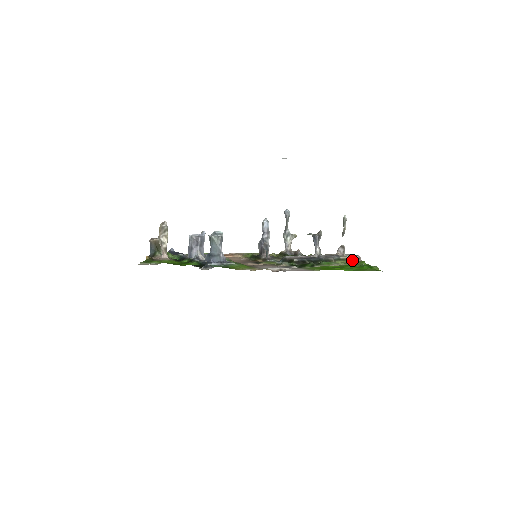
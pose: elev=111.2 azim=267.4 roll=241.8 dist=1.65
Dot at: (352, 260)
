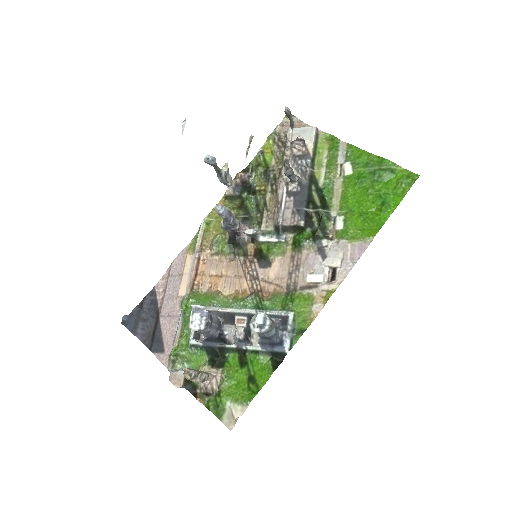
Dot at: (317, 143)
